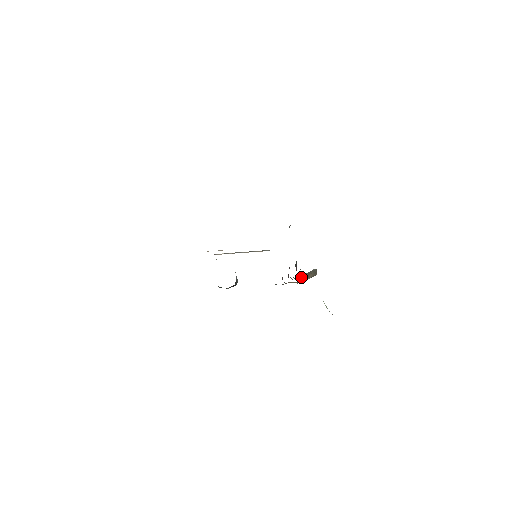
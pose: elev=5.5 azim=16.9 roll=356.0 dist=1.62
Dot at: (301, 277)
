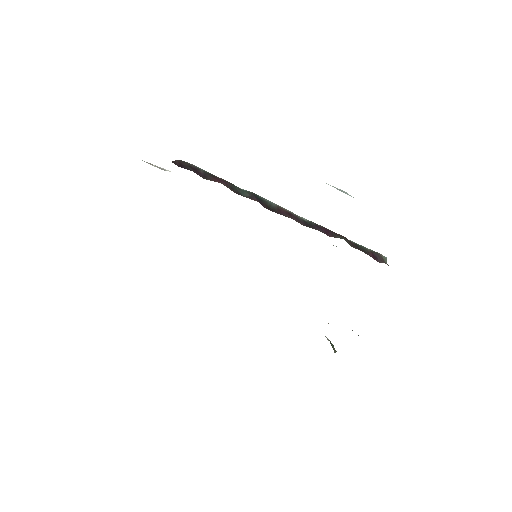
Dot at: occluded
